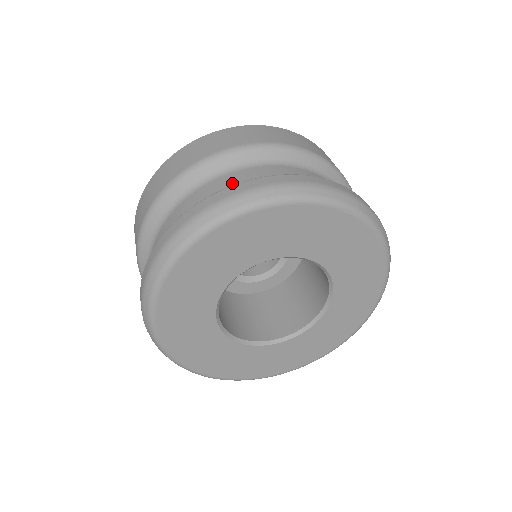
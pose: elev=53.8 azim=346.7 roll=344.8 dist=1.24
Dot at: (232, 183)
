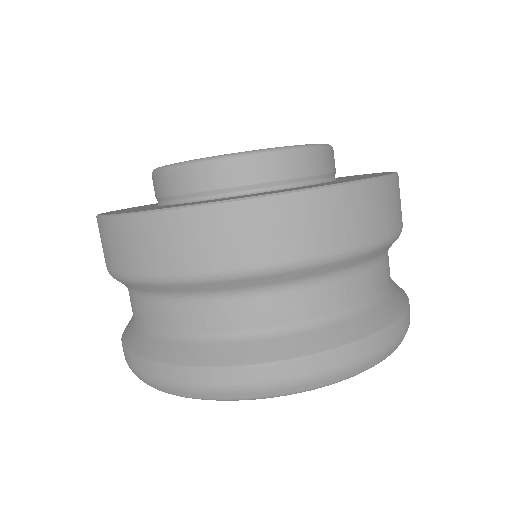
Dot at: (361, 297)
